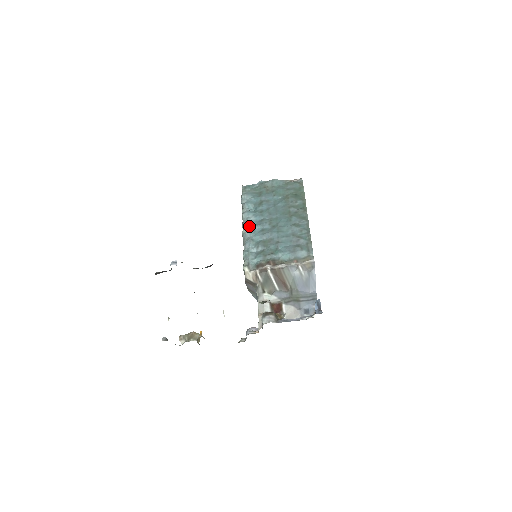
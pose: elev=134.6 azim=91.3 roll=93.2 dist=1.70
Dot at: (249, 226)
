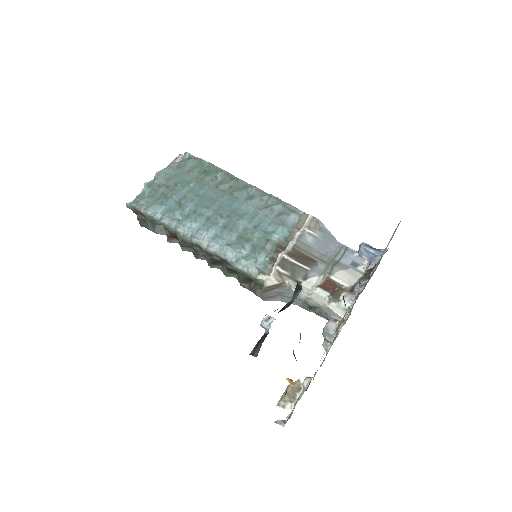
Dot at: (203, 235)
